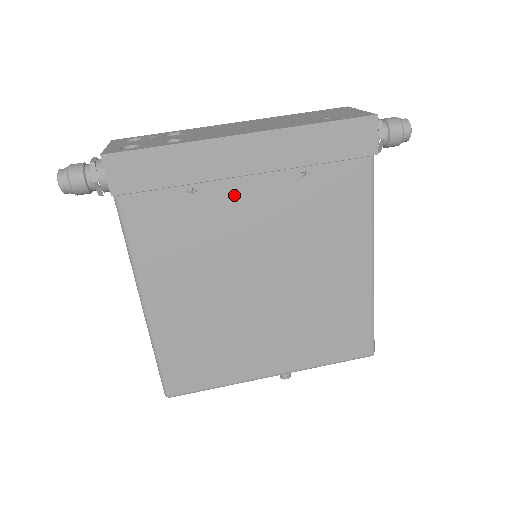
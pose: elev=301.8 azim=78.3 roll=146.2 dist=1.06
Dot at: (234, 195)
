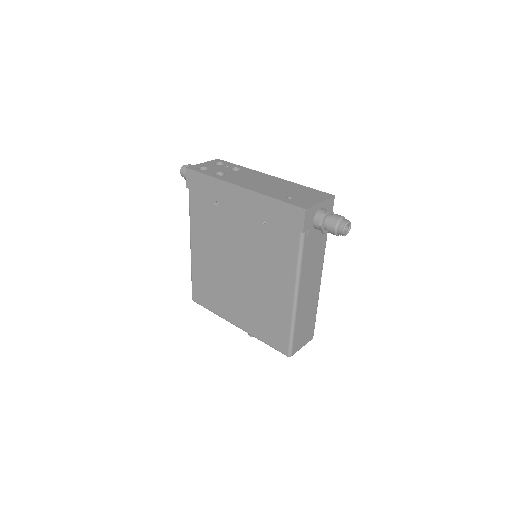
Dot at: (232, 215)
